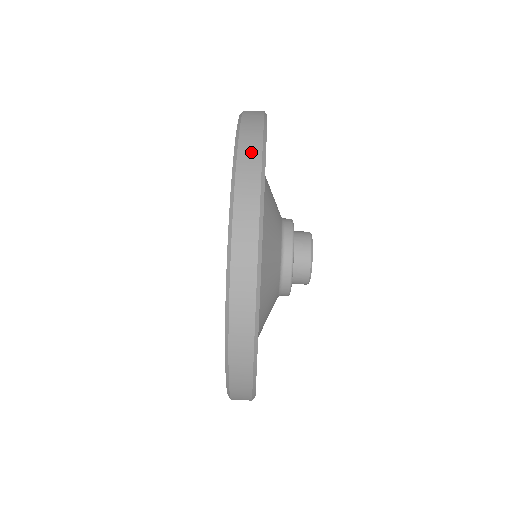
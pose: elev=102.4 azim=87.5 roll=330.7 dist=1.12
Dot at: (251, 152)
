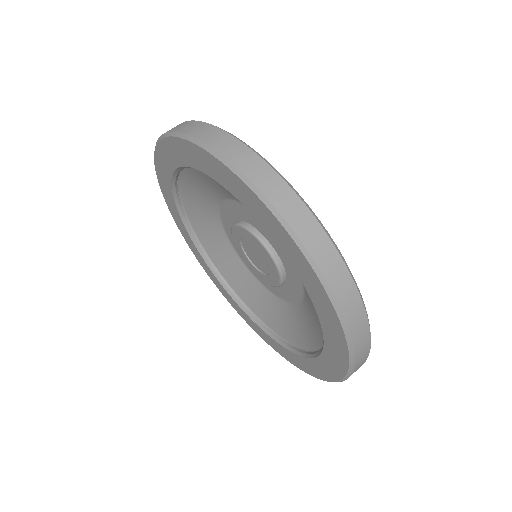
Dot at: (237, 151)
